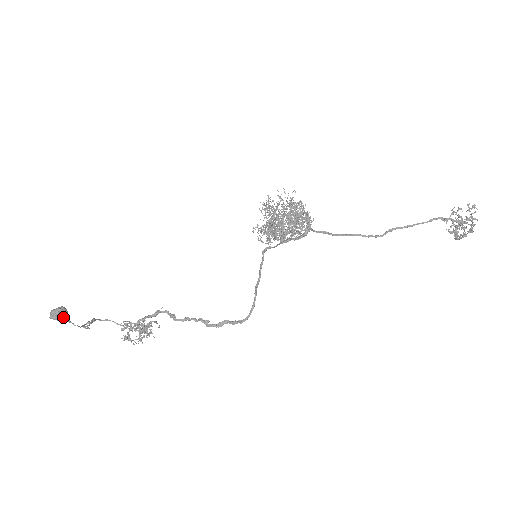
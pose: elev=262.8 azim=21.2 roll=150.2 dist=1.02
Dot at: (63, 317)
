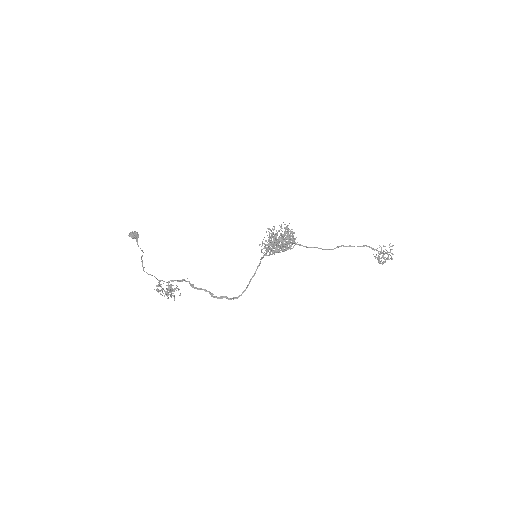
Dot at: (136, 237)
